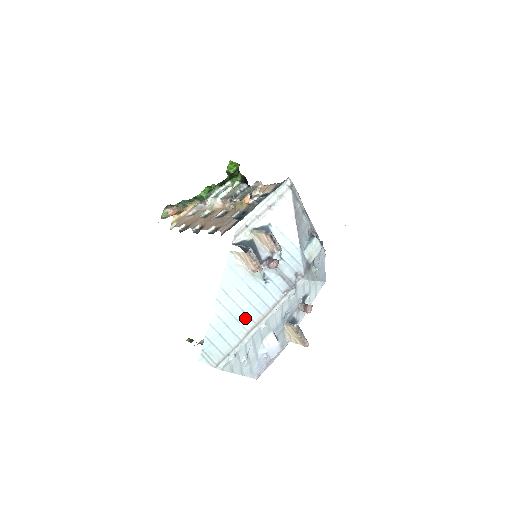
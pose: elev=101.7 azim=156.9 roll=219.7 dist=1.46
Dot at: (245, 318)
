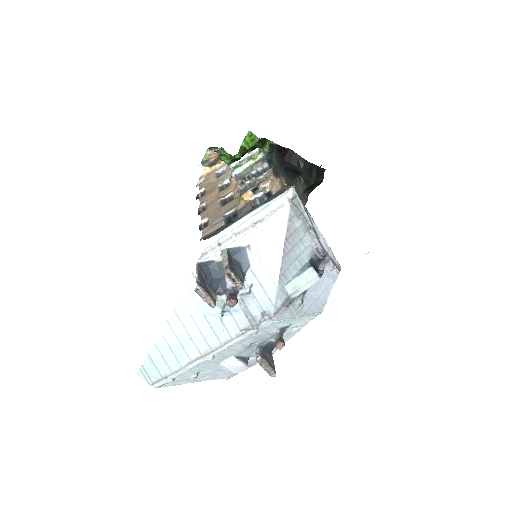
Dot at: (191, 347)
